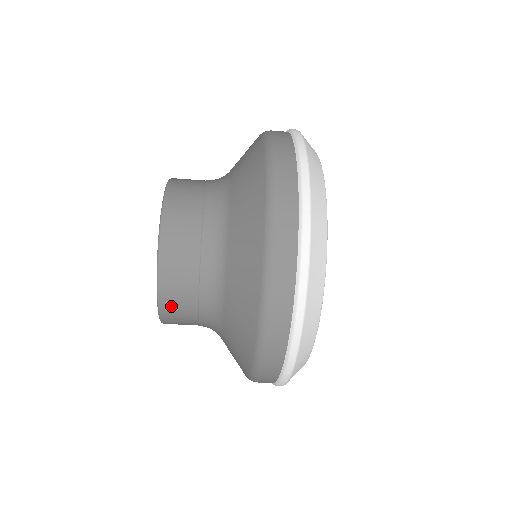
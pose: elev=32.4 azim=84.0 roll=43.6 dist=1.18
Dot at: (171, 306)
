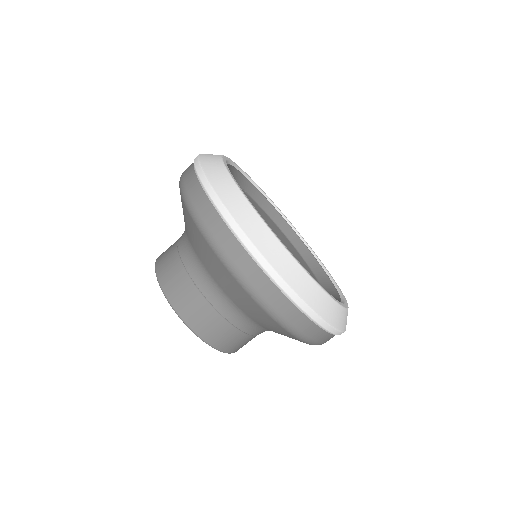
Dot at: (162, 263)
